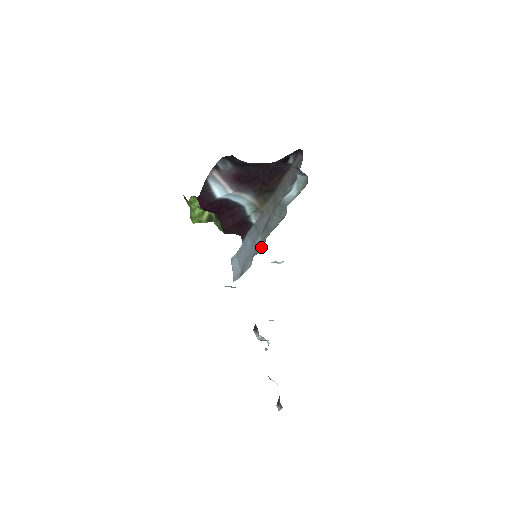
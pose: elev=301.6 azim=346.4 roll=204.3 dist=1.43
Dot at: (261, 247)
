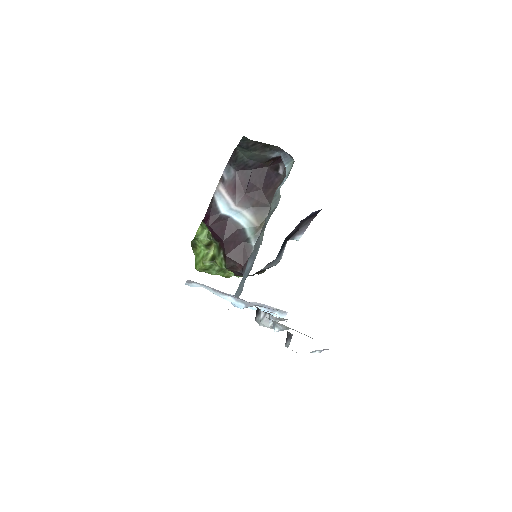
Dot at: occluded
